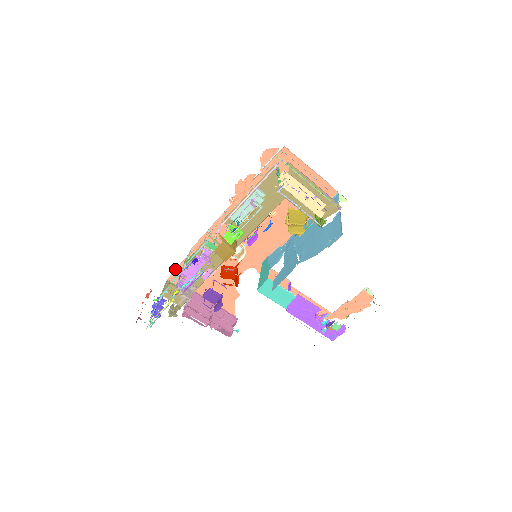
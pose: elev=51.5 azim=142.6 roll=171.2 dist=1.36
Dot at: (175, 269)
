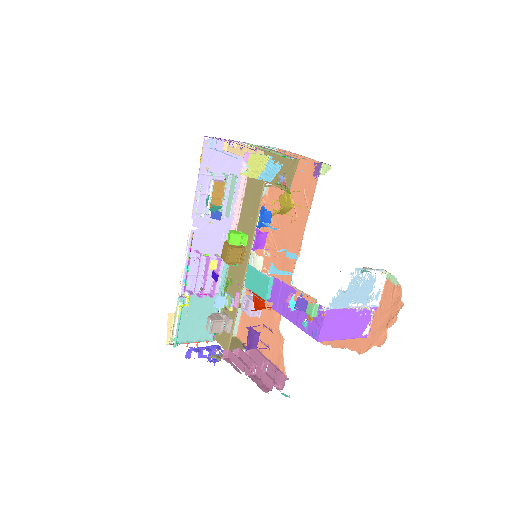
Dot at: (239, 321)
